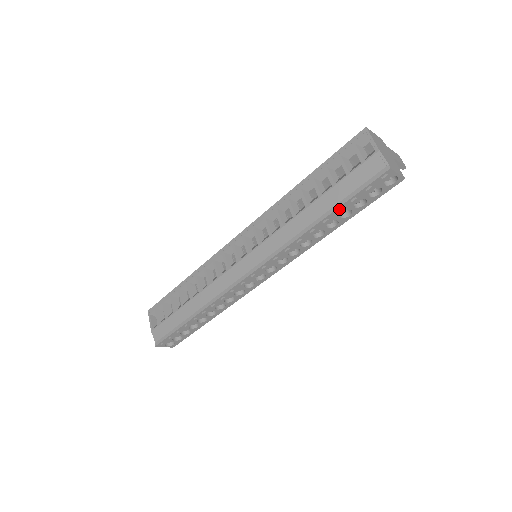
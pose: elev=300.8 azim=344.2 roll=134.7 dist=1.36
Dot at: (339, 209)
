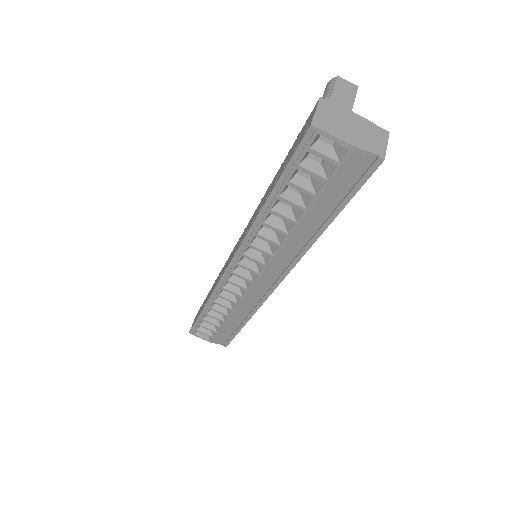
Dot at: occluded
